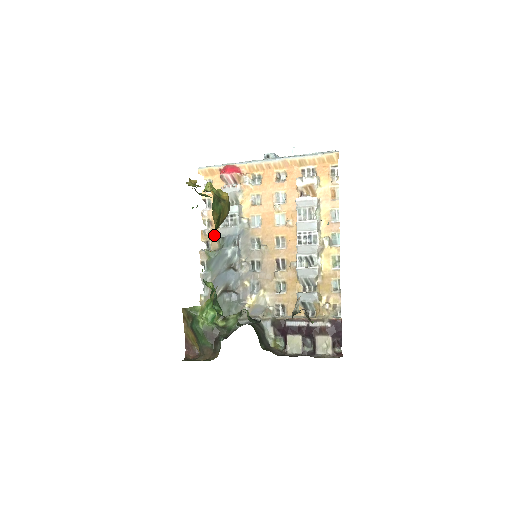
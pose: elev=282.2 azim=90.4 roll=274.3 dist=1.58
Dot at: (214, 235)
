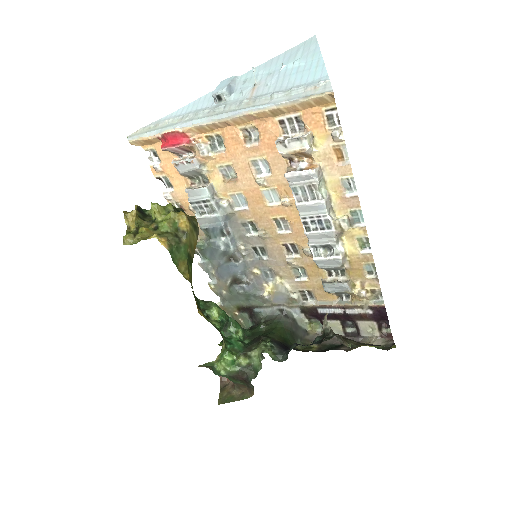
Dot at: occluded
